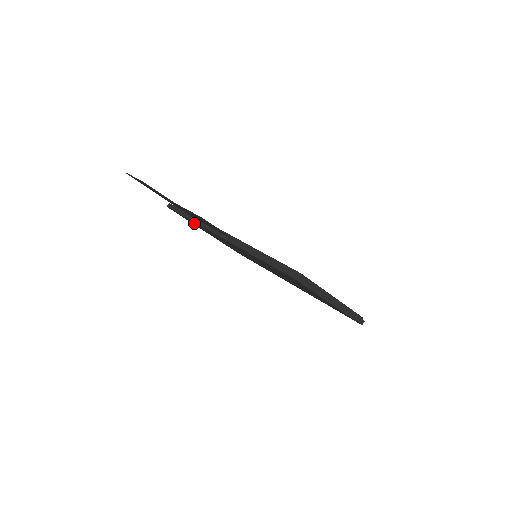
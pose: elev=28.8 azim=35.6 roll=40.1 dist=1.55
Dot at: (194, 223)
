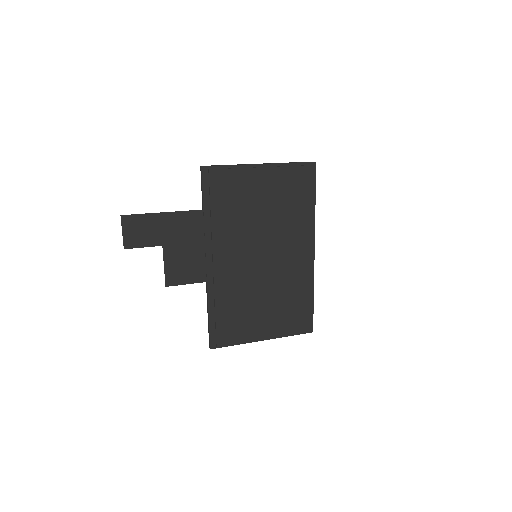
Dot at: occluded
